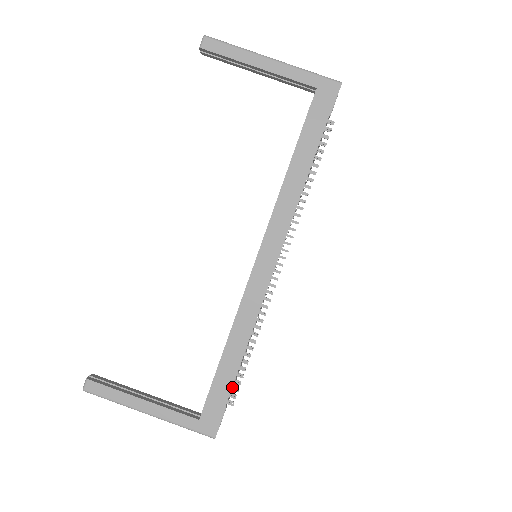
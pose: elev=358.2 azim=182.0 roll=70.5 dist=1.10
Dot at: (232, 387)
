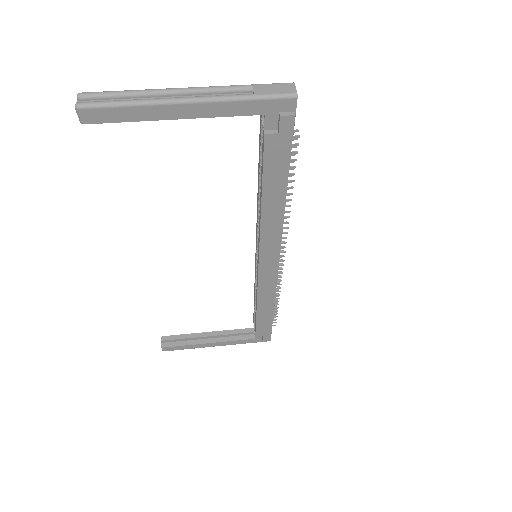
Dot at: occluded
